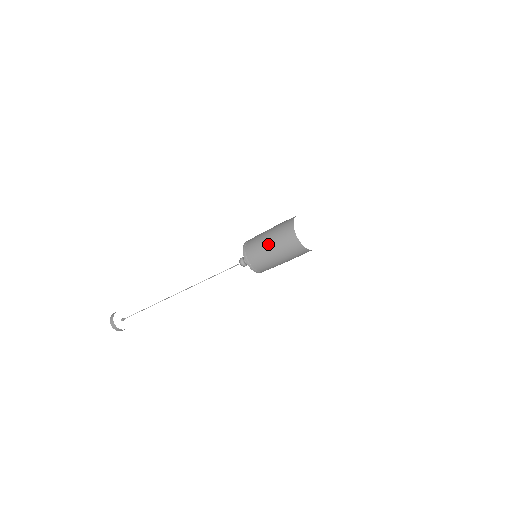
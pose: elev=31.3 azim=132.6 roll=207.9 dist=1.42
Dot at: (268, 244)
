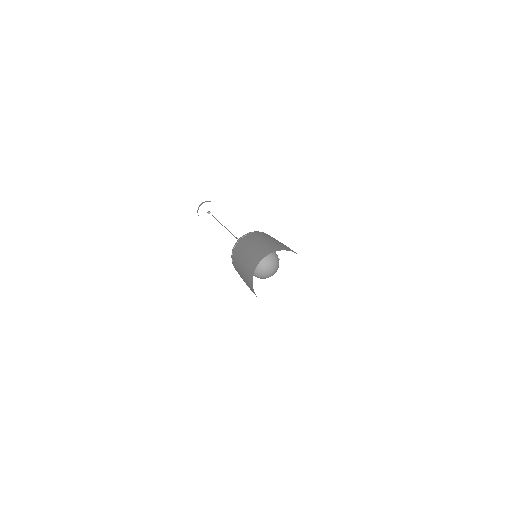
Dot at: (242, 258)
